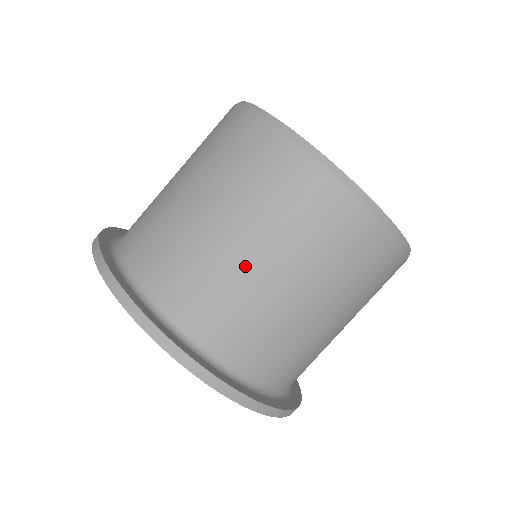
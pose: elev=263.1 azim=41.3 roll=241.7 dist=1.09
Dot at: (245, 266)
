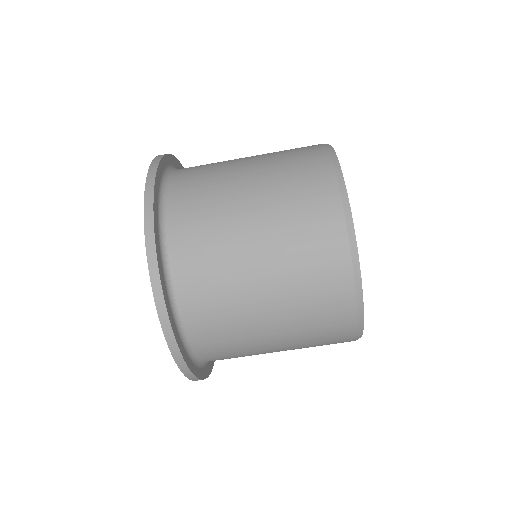
Dot at: (240, 225)
